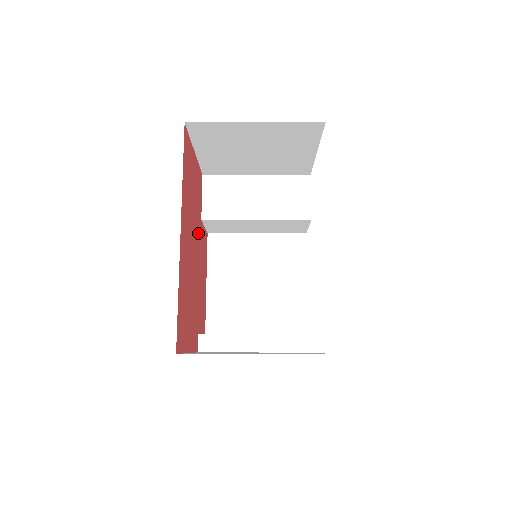
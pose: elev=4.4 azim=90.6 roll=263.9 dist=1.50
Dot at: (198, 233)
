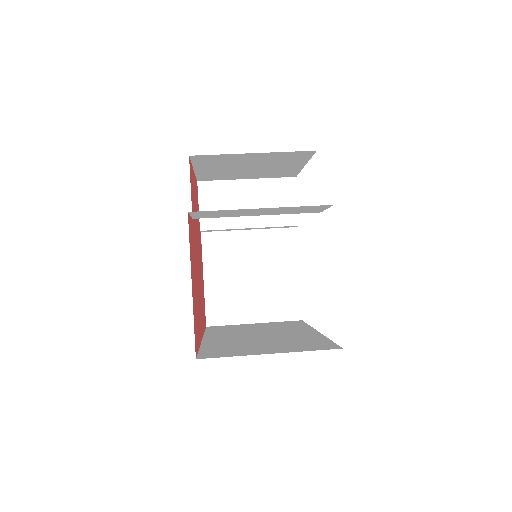
Dot at: occluded
